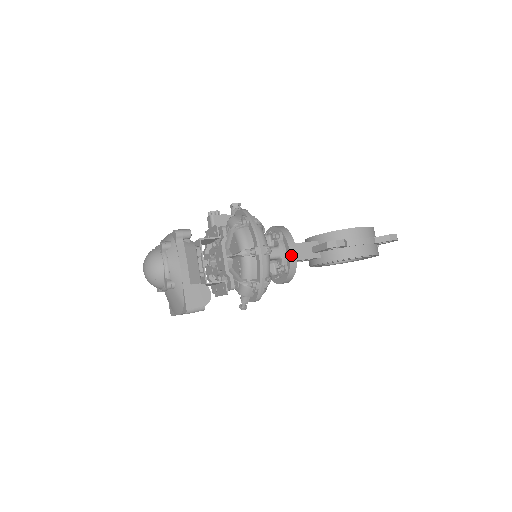
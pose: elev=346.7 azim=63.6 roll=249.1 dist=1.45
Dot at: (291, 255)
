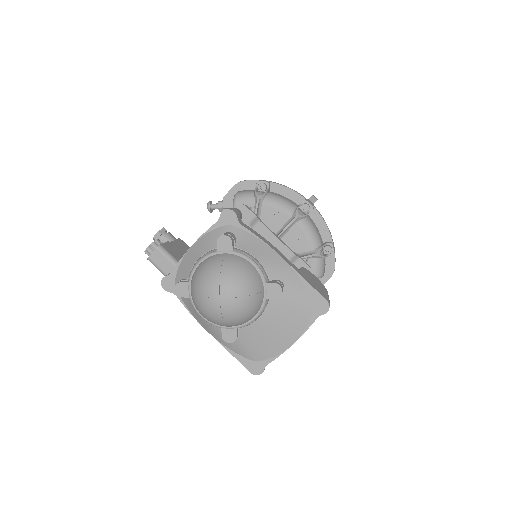
Dot at: occluded
